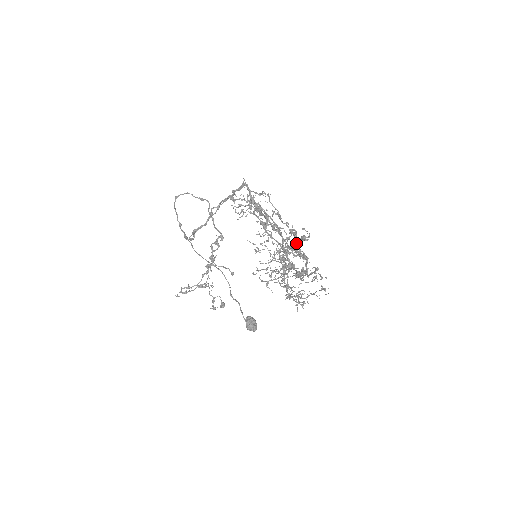
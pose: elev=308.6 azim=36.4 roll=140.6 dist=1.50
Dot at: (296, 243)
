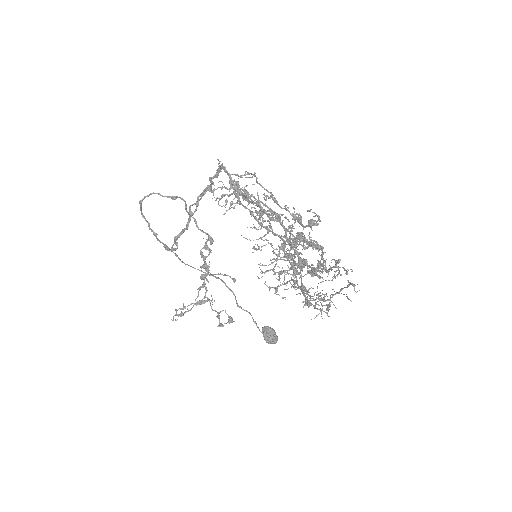
Dot at: (302, 232)
